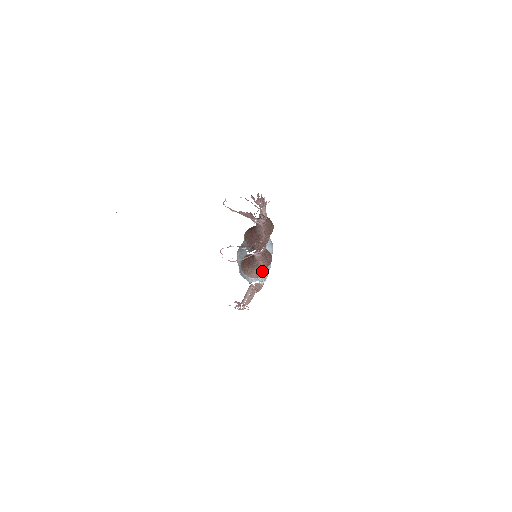
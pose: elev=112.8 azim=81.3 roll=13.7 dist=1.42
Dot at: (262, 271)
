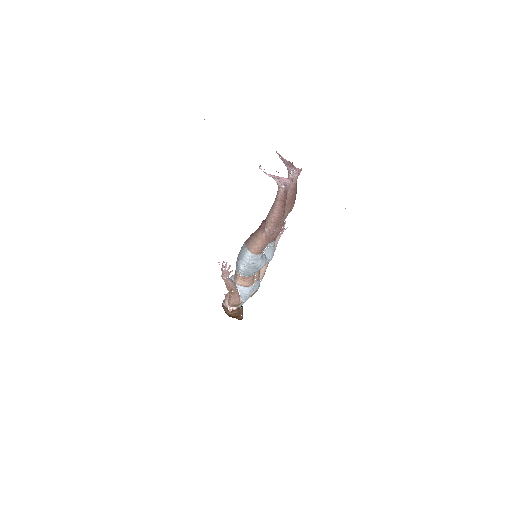
Dot at: (263, 243)
